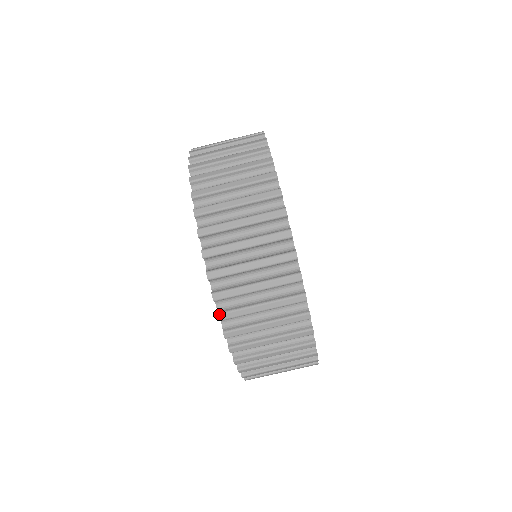
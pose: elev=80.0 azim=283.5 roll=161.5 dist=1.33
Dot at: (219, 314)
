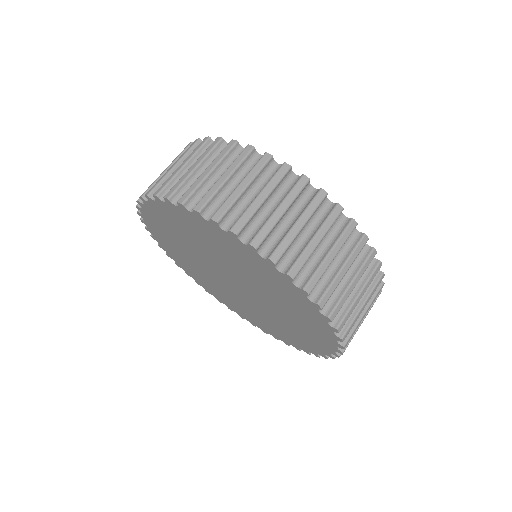
Dot at: (305, 288)
